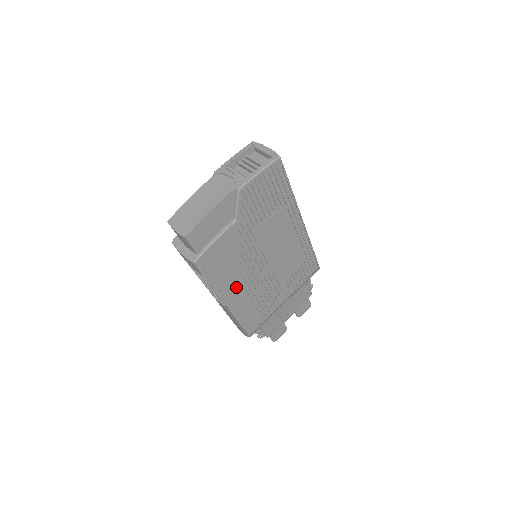
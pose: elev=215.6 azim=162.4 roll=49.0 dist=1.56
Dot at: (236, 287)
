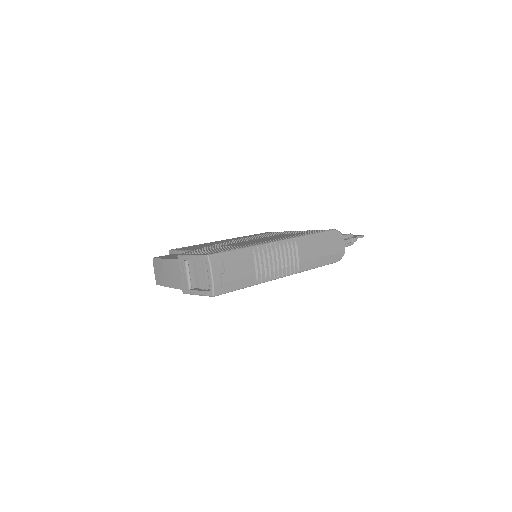
Dot at: occluded
